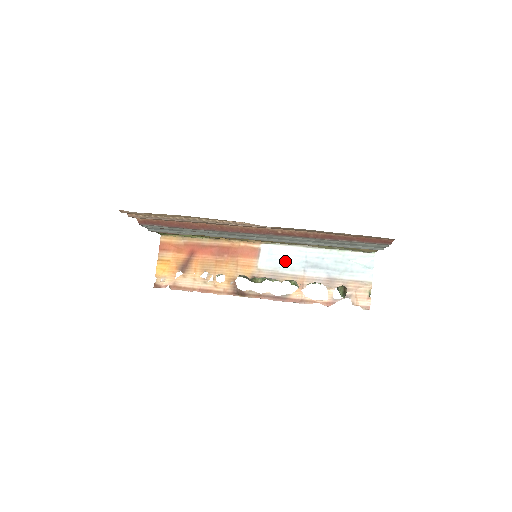
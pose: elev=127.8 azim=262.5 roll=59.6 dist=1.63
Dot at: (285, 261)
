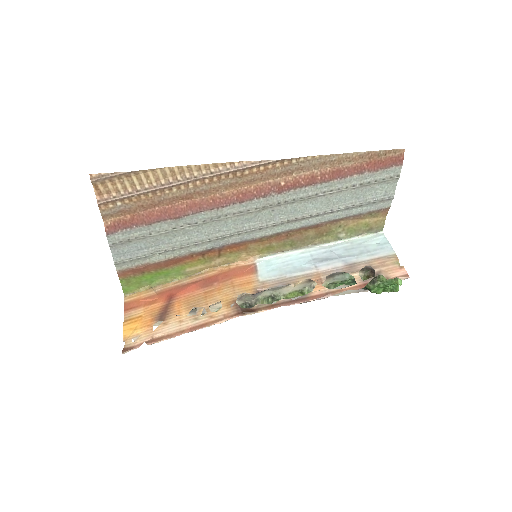
Dot at: (289, 266)
